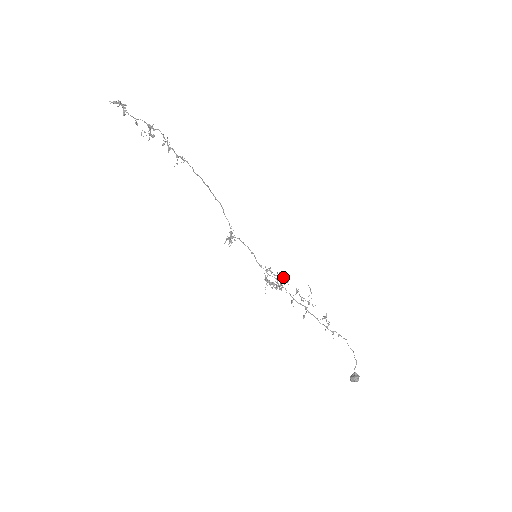
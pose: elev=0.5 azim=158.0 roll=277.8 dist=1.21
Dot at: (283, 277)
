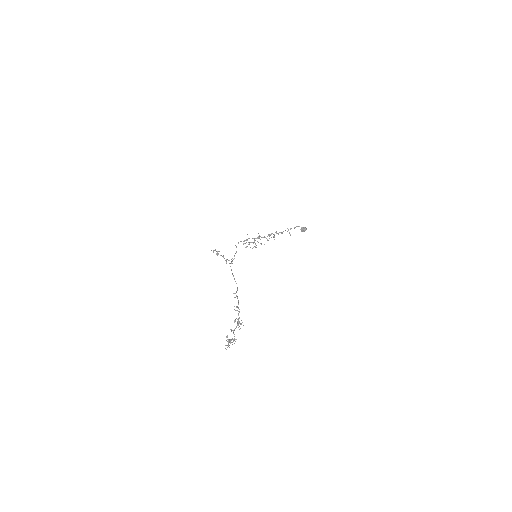
Dot at: occluded
